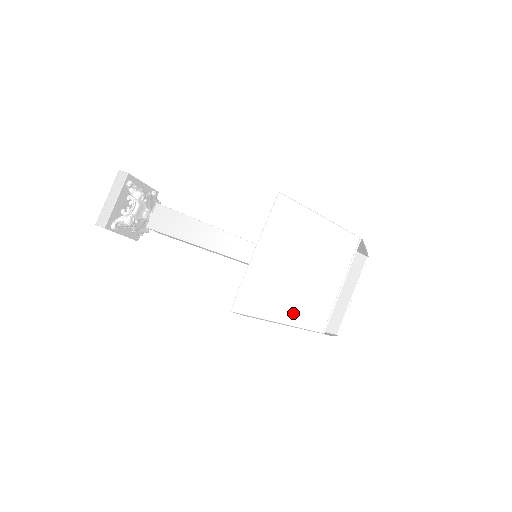
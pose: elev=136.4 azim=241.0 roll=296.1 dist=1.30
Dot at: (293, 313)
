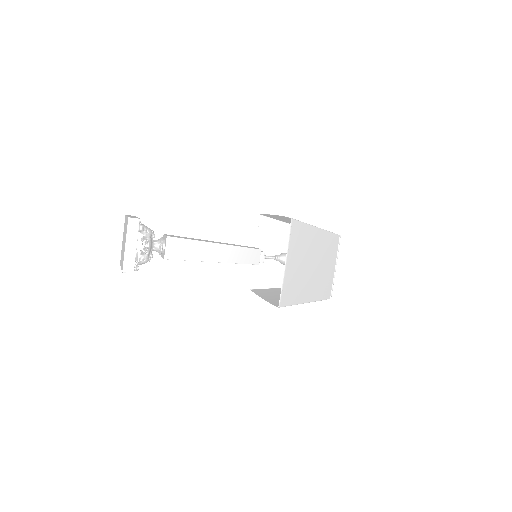
Dot at: occluded
